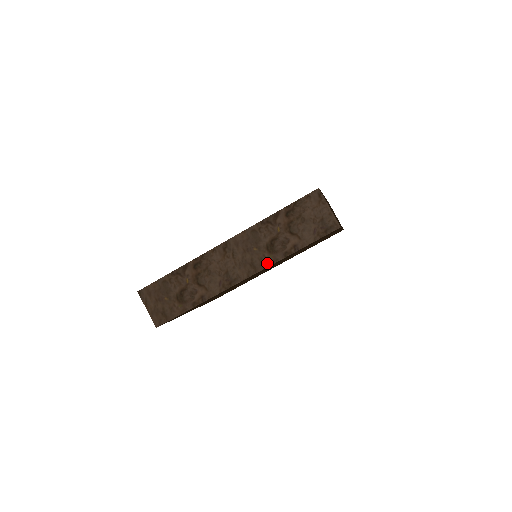
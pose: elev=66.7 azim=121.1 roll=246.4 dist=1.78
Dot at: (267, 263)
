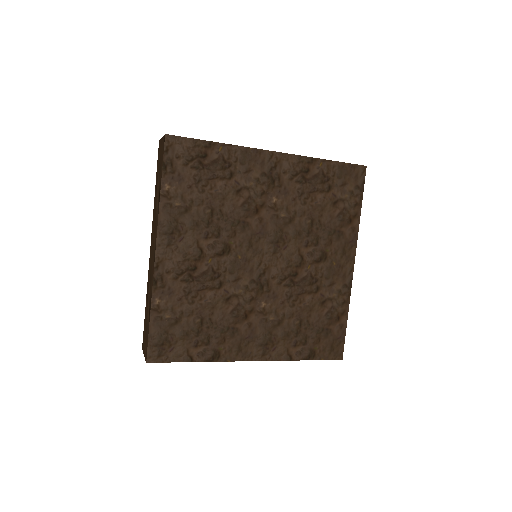
Dot at: occluded
